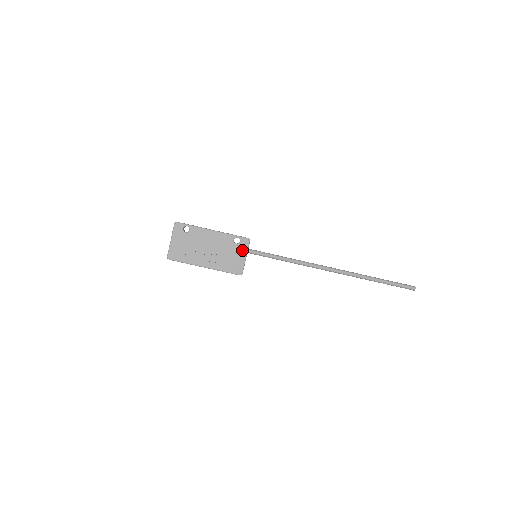
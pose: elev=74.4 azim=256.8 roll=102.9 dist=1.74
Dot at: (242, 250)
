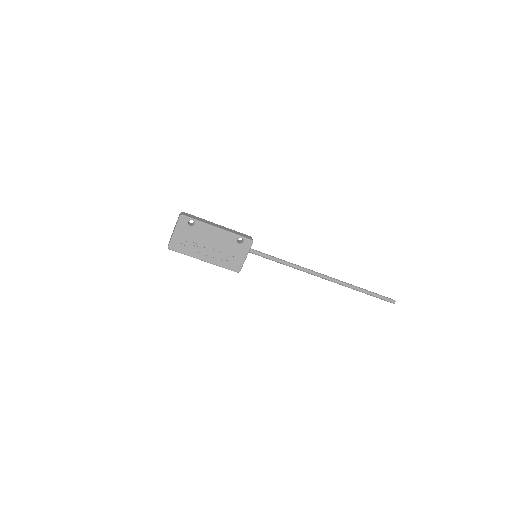
Dot at: (244, 250)
